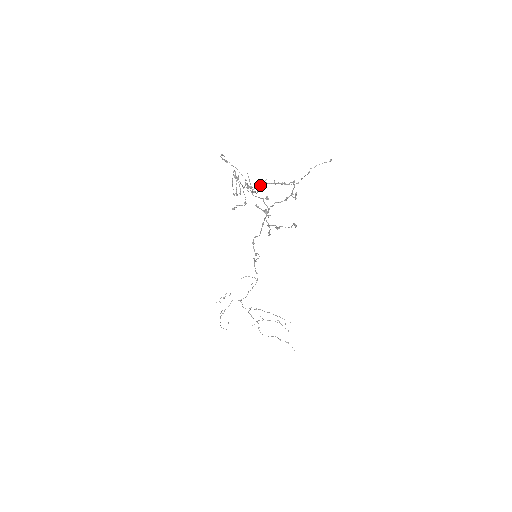
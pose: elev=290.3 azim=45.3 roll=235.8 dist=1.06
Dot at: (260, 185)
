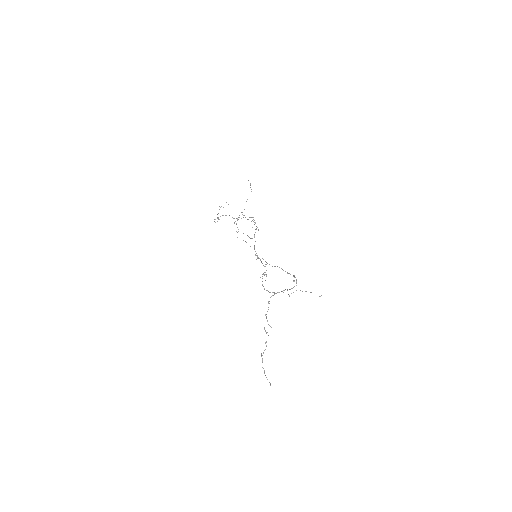
Dot at: occluded
